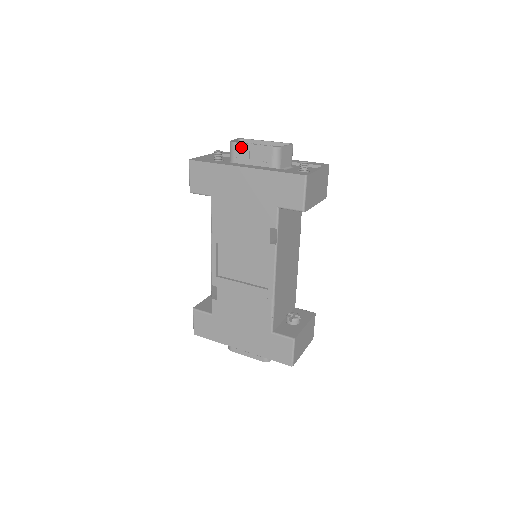
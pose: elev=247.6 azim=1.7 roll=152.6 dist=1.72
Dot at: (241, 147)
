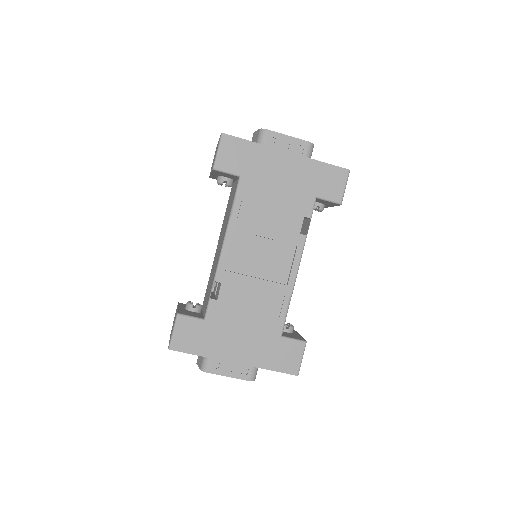
Dot at: (276, 136)
